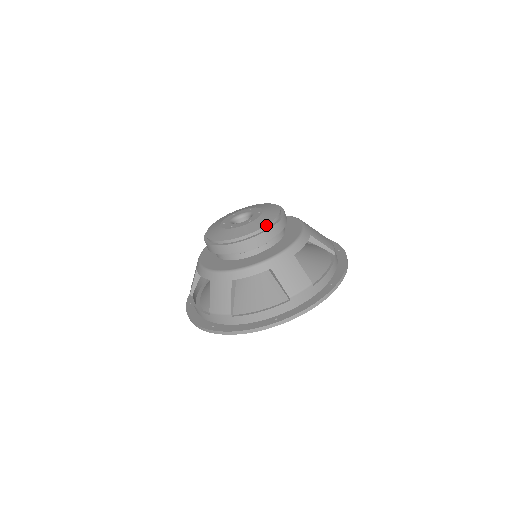
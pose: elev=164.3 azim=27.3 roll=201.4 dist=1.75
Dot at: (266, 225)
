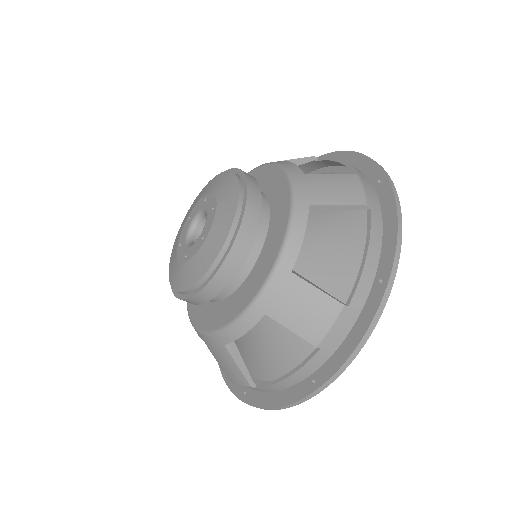
Dot at: (223, 244)
